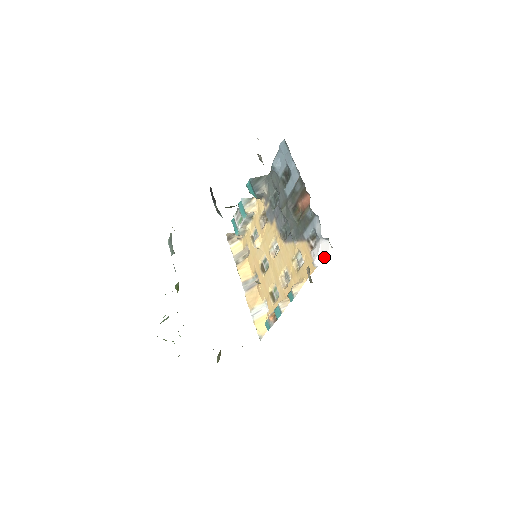
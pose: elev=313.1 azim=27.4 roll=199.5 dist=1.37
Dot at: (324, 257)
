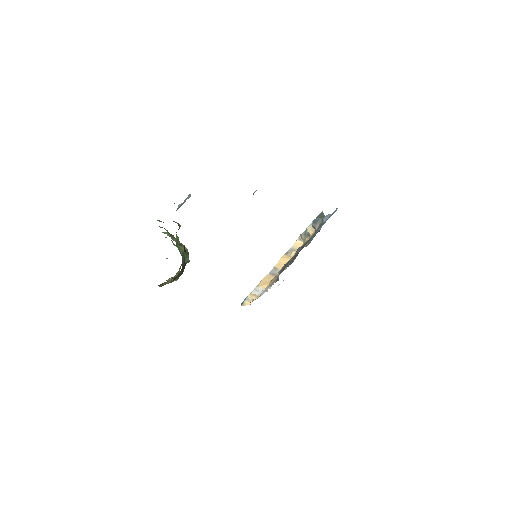
Dot at: occluded
